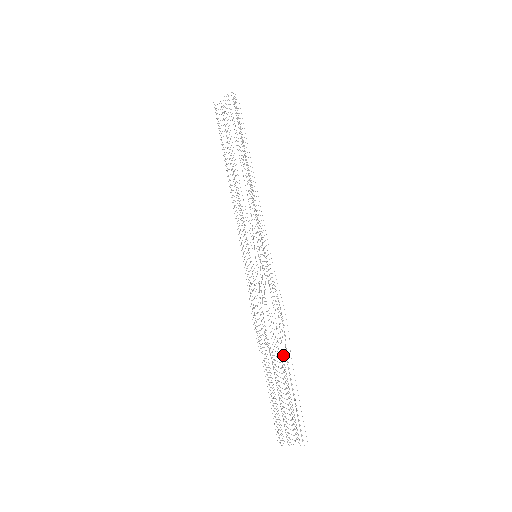
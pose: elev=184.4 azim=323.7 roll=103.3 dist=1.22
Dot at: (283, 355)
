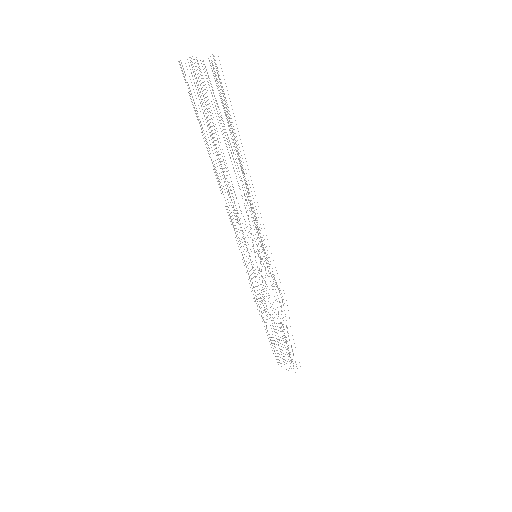
Dot at: occluded
